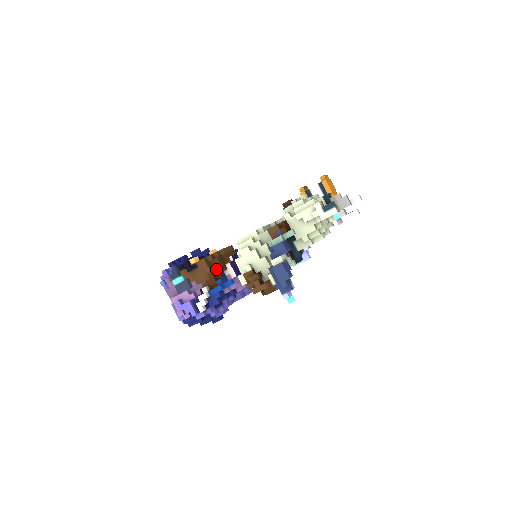
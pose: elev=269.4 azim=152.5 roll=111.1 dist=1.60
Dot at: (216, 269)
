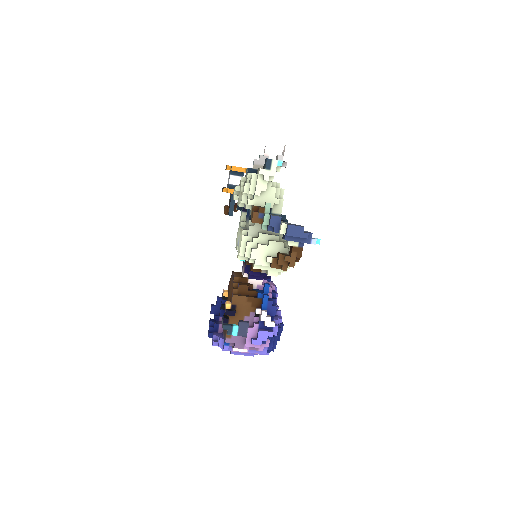
Dot at: (247, 292)
